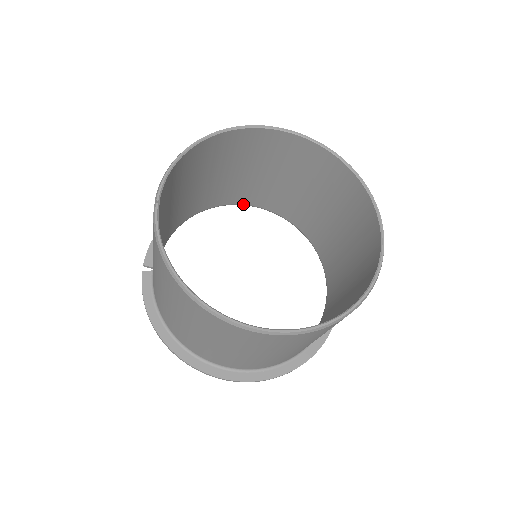
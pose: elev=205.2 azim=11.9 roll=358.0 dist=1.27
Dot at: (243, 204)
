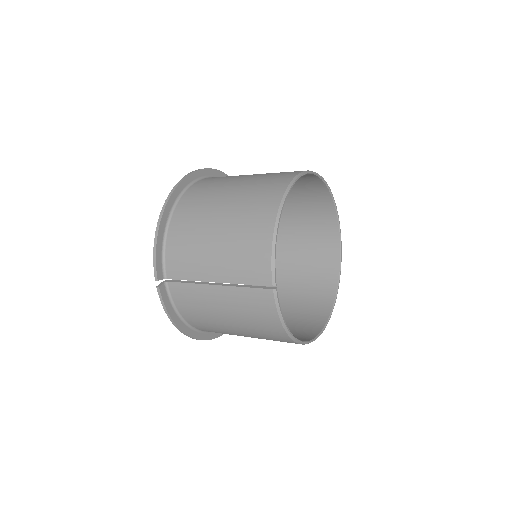
Dot at: occluded
